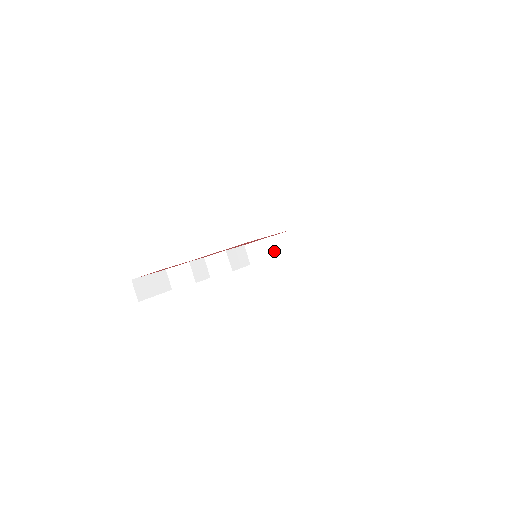
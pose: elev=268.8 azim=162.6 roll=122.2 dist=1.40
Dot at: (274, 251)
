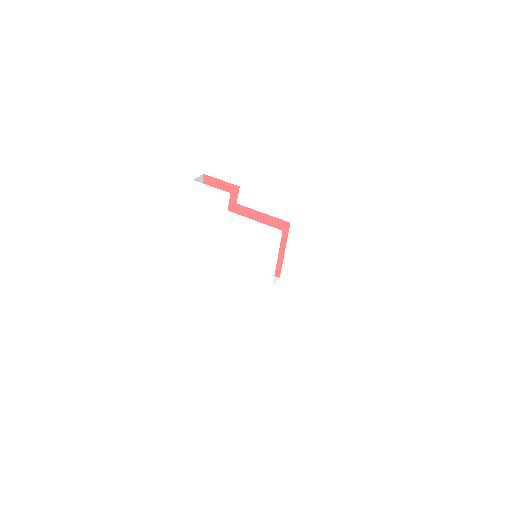
Dot at: occluded
